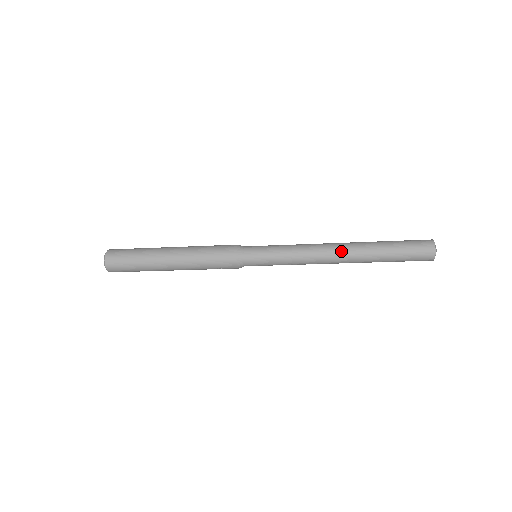
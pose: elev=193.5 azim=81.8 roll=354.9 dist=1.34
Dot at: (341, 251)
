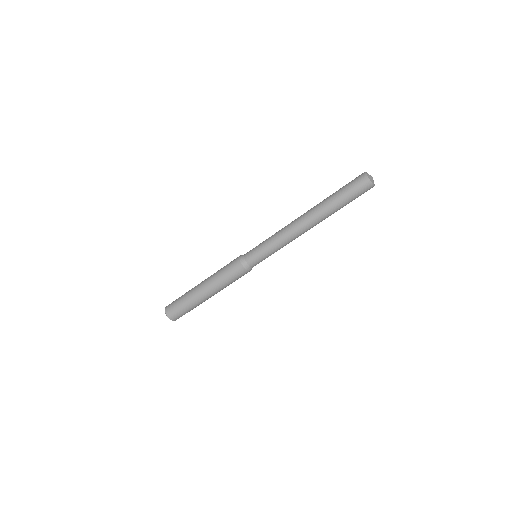
Dot at: occluded
